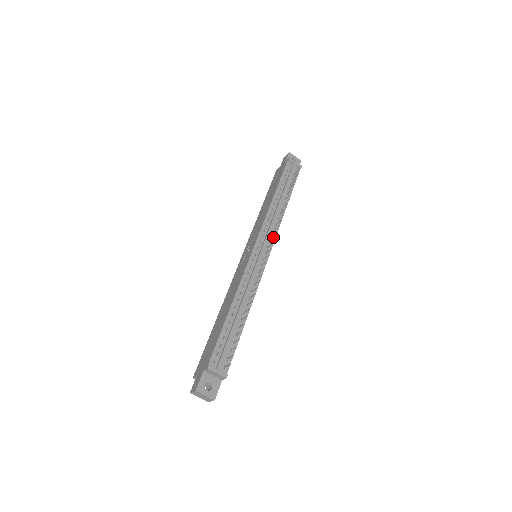
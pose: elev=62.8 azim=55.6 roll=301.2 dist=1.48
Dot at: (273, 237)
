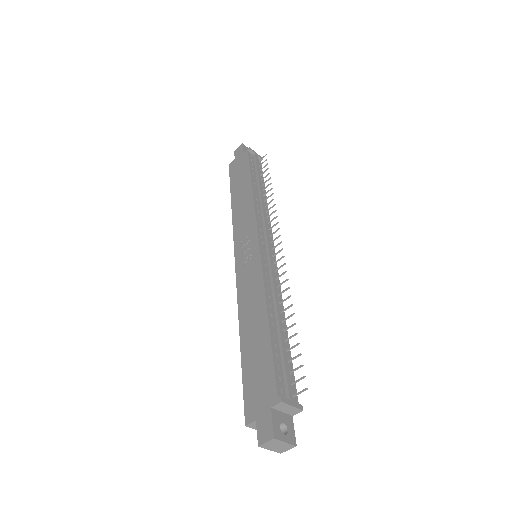
Dot at: (270, 231)
